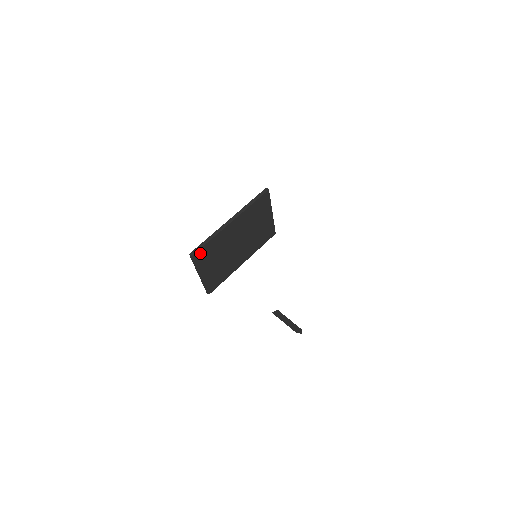
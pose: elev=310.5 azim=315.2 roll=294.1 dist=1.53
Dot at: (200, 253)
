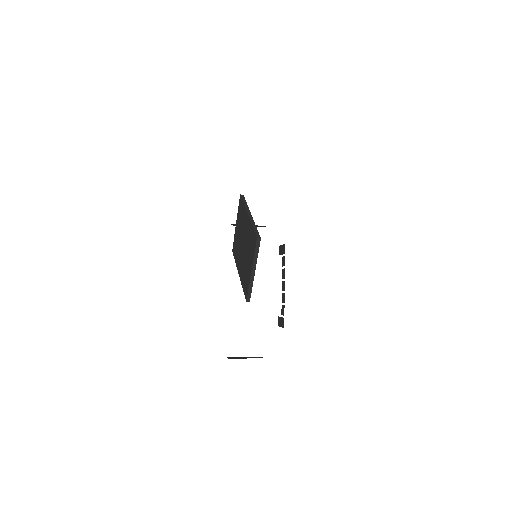
Dot at: occluded
